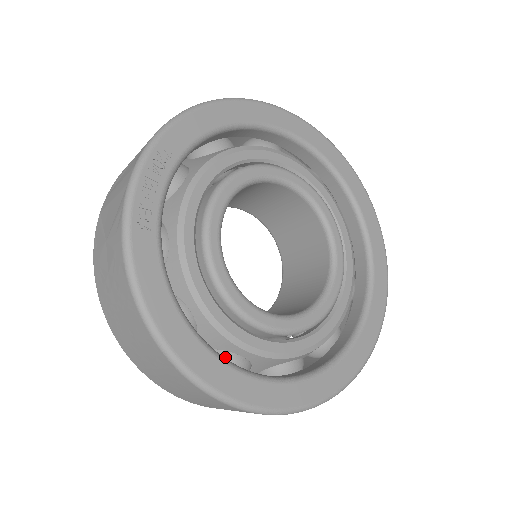
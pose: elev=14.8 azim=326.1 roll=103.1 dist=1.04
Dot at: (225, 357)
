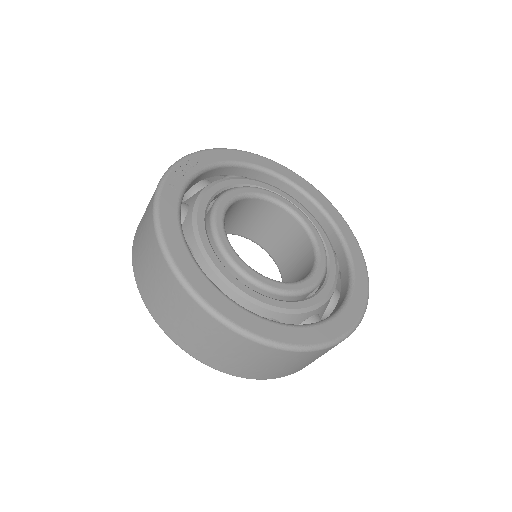
Dot at: occluded
